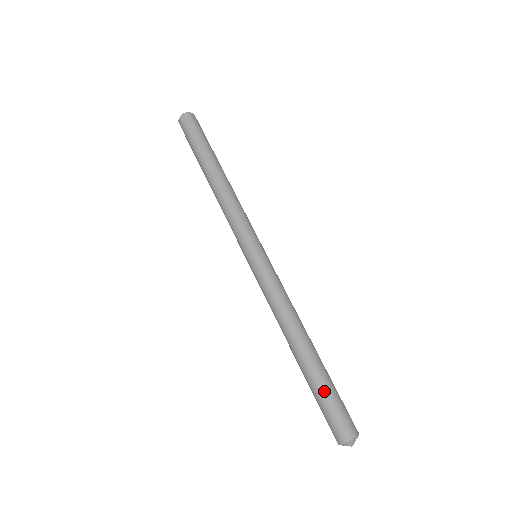
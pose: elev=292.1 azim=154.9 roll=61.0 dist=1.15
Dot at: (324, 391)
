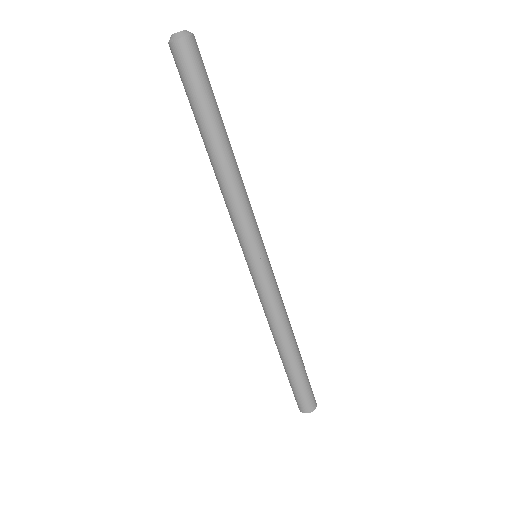
Dot at: (292, 382)
